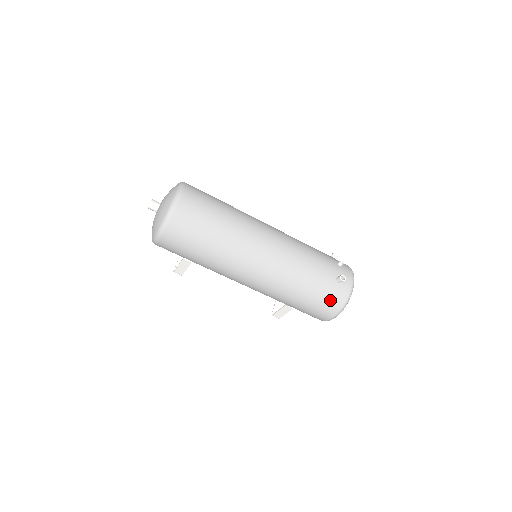
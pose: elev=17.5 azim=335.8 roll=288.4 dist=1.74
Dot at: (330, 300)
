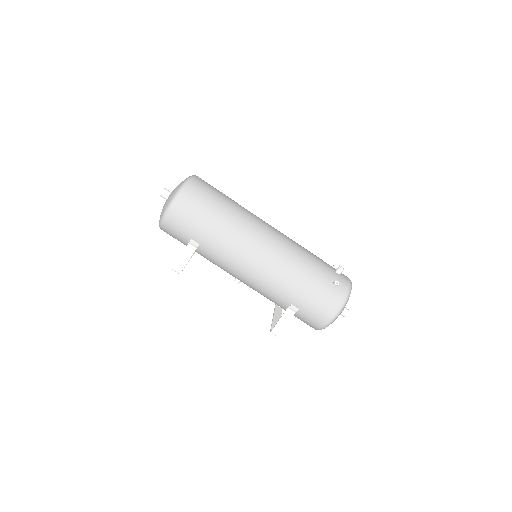
Dot at: (334, 287)
